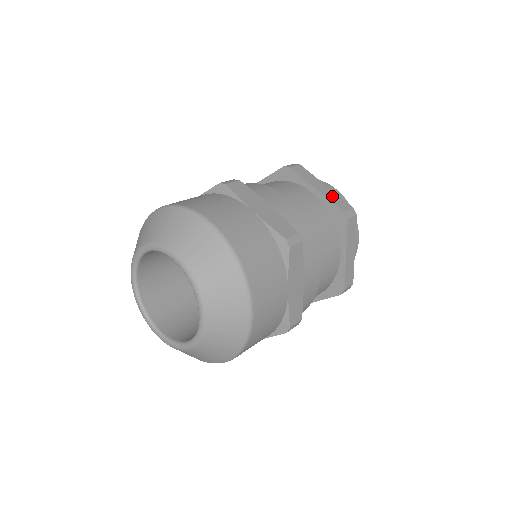
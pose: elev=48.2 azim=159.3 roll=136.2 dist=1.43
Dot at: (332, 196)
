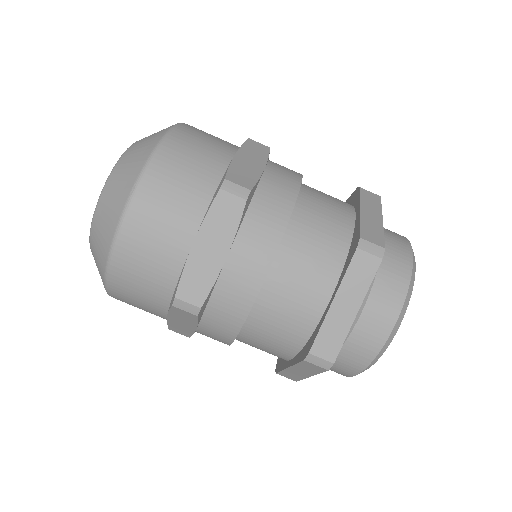
Dot at: (372, 225)
